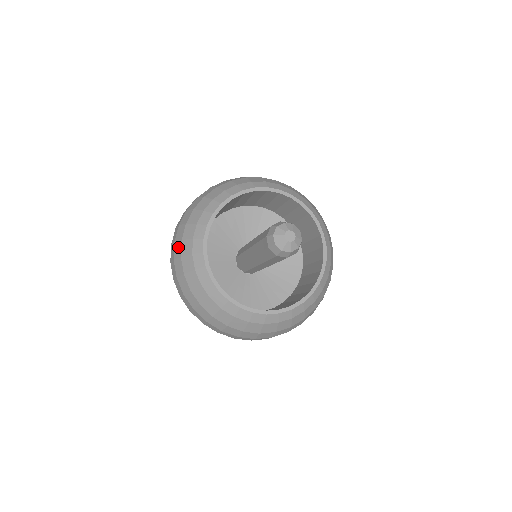
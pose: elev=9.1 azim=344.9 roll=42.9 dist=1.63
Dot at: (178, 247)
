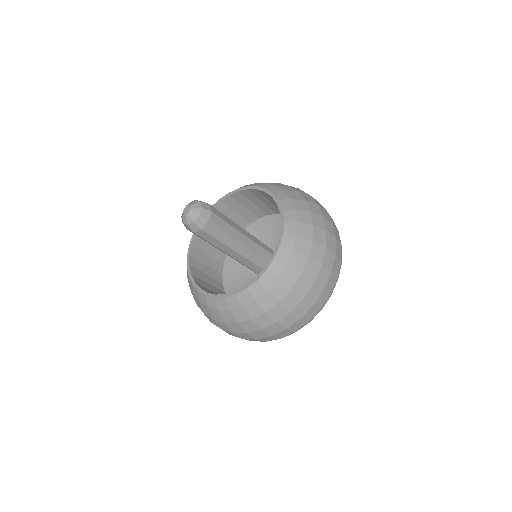
Dot at: occluded
